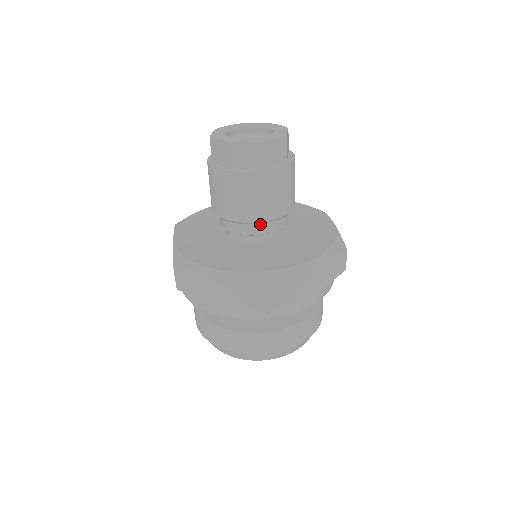
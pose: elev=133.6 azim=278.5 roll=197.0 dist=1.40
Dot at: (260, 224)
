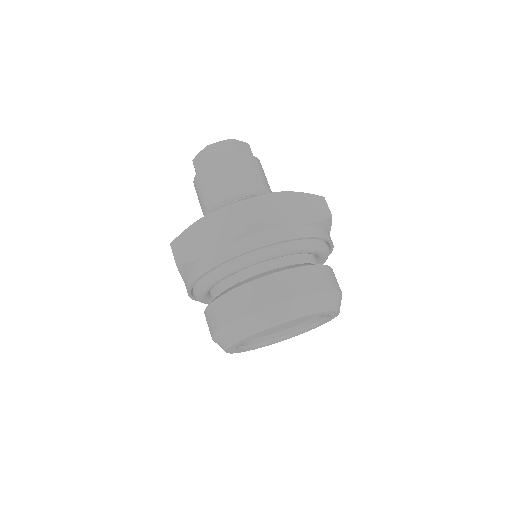
Dot at: occluded
